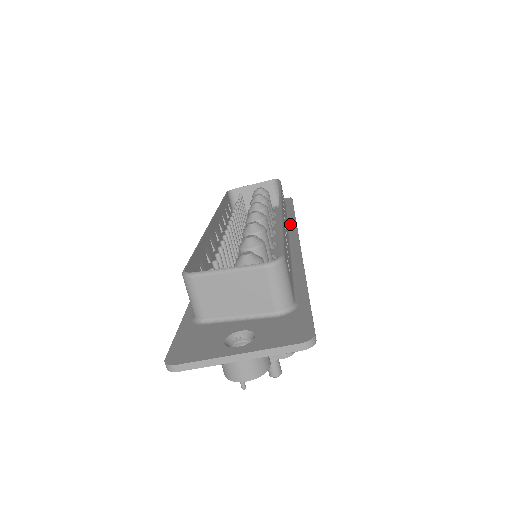
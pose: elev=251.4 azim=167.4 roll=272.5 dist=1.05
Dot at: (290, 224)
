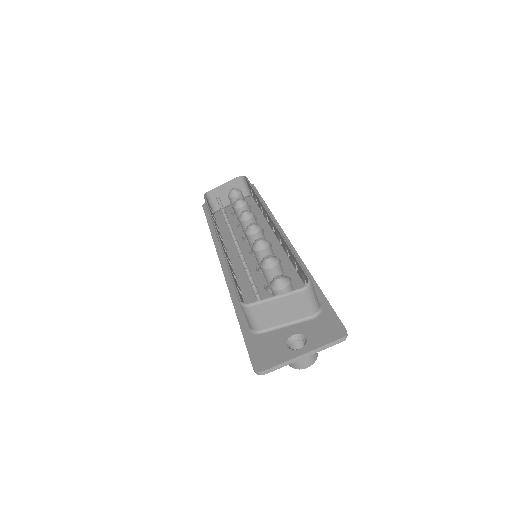
Dot at: occluded
